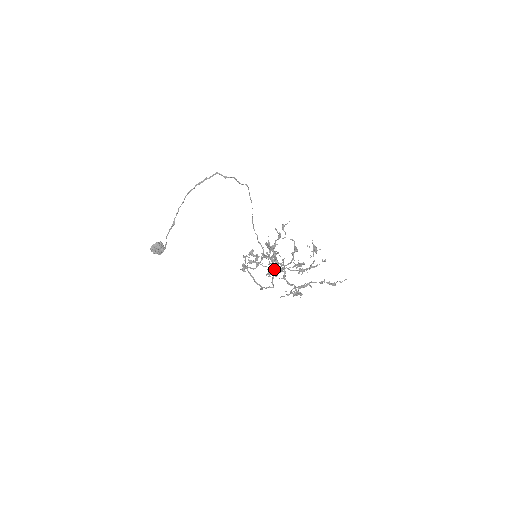
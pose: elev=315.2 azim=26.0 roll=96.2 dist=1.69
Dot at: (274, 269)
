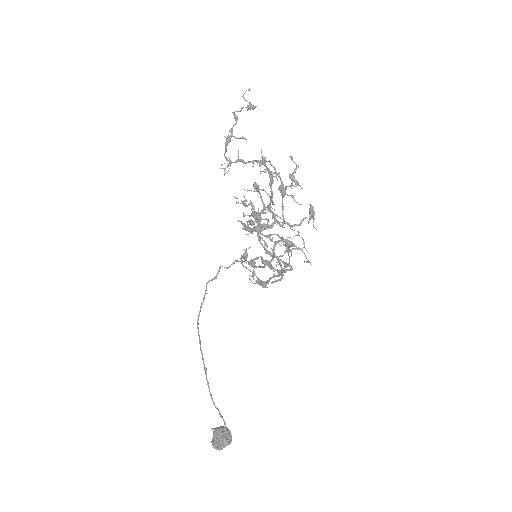
Dot at: (265, 227)
